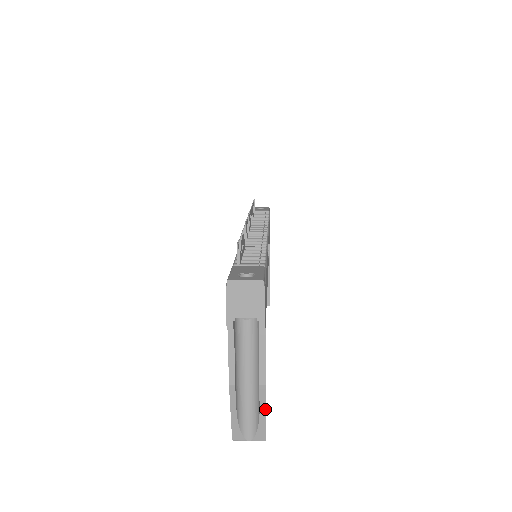
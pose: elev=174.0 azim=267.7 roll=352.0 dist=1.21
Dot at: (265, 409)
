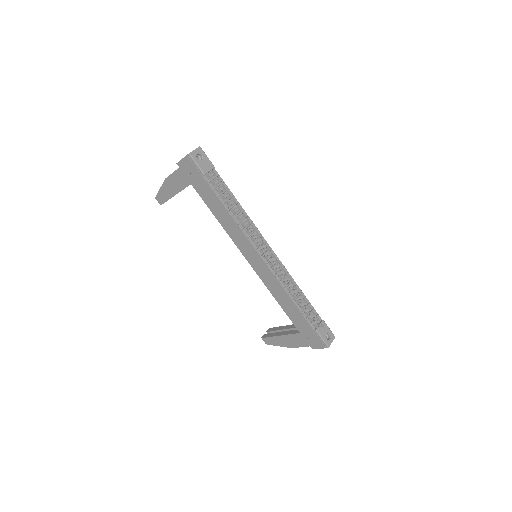
Dot at: occluded
